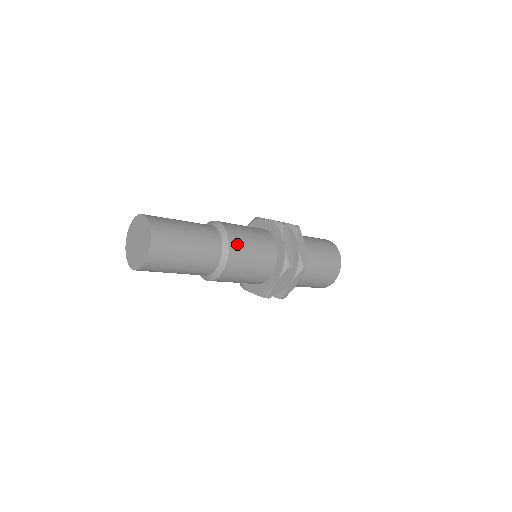
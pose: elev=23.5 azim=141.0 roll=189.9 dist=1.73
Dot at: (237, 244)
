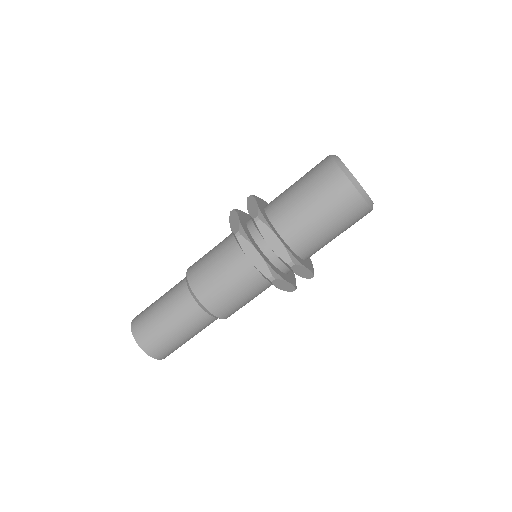
Dot at: (208, 296)
